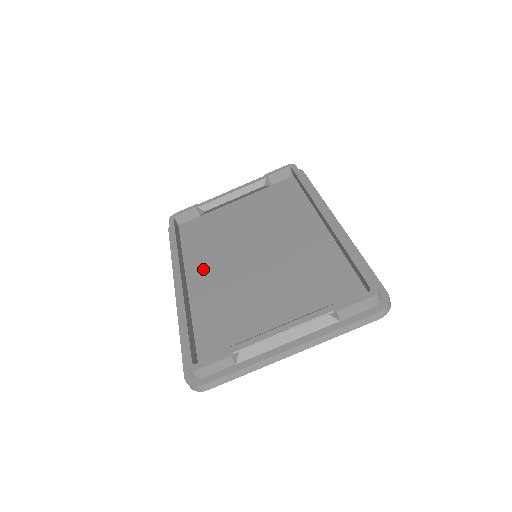
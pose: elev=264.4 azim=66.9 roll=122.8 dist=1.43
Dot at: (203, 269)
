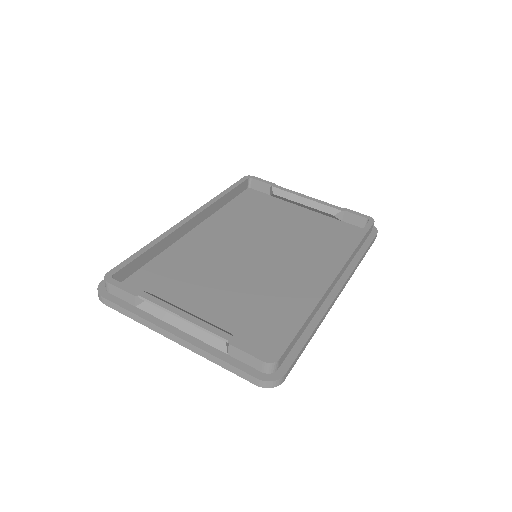
Dot at: (216, 229)
